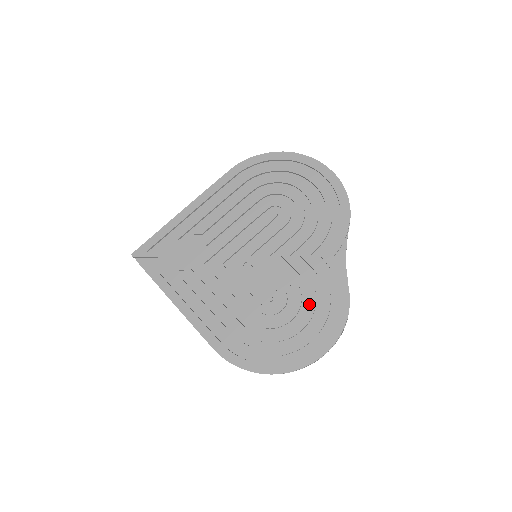
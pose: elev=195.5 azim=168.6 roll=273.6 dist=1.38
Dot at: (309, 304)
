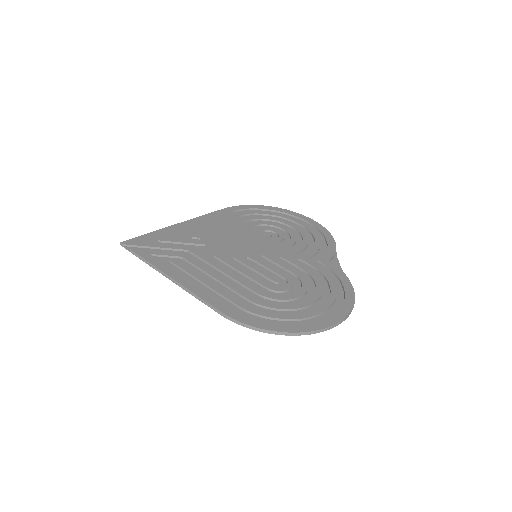
Dot at: (316, 286)
